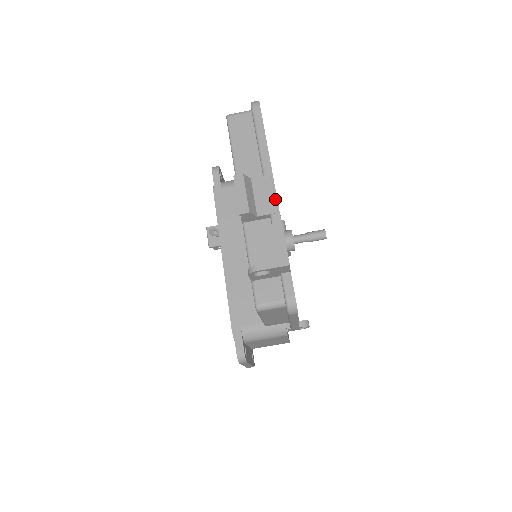
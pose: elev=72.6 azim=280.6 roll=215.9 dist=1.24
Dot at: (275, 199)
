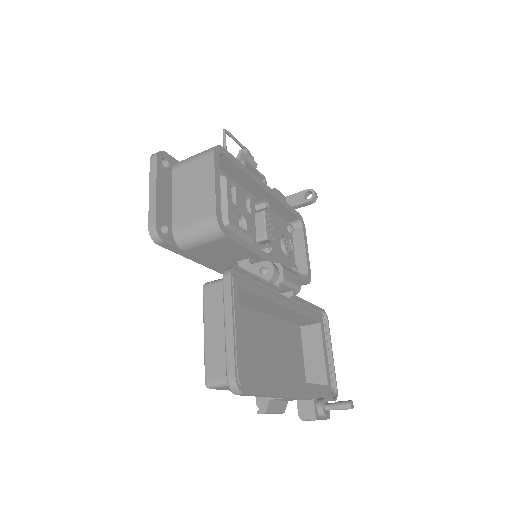
Dot at: occluded
